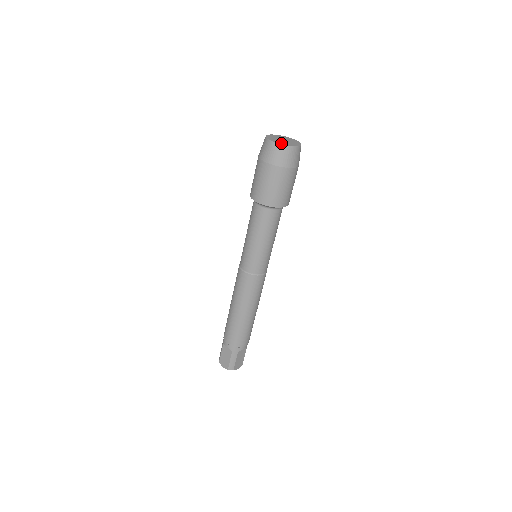
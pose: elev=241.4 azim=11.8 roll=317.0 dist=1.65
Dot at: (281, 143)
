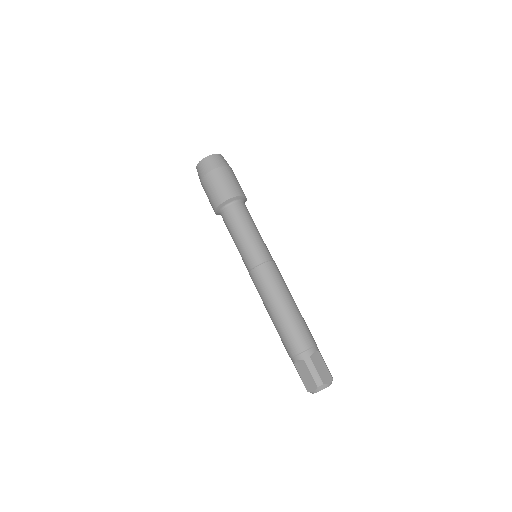
Dot at: (204, 159)
